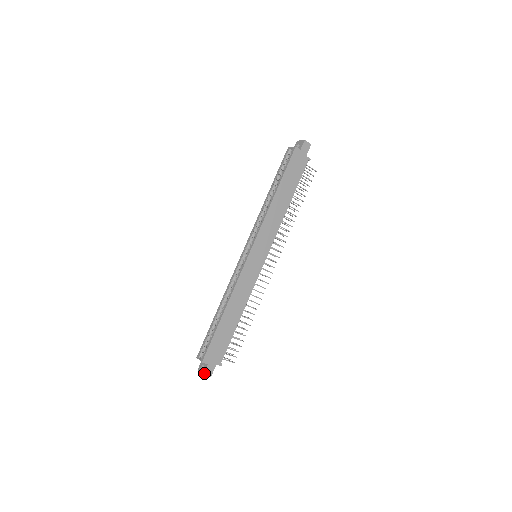
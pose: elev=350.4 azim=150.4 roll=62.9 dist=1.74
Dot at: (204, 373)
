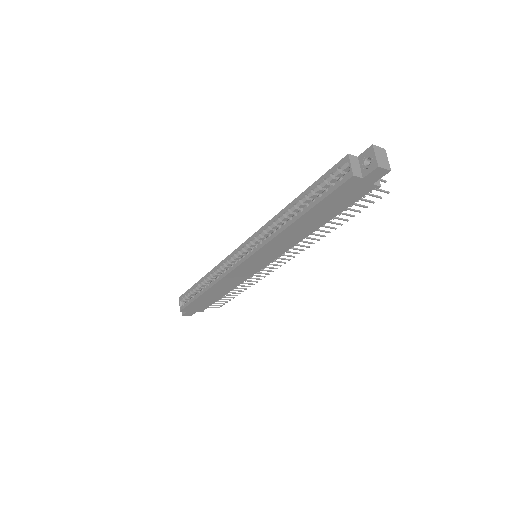
Dot at: (183, 315)
